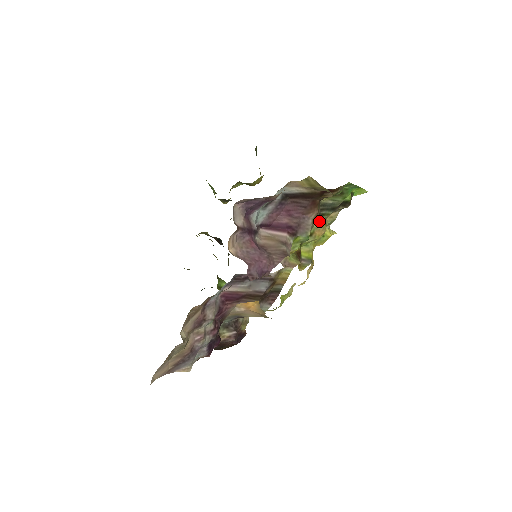
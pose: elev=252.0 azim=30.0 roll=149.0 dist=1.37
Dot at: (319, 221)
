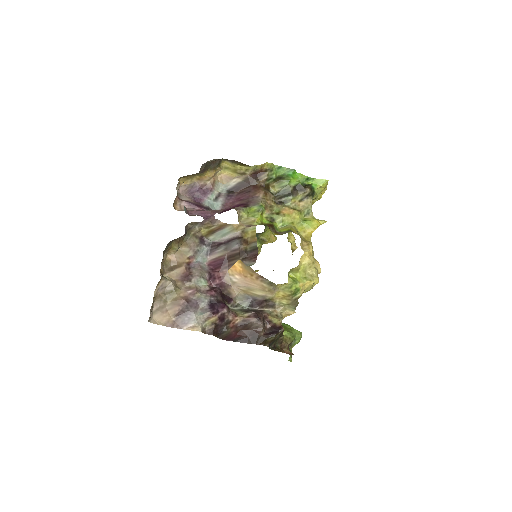
Dot at: (283, 206)
